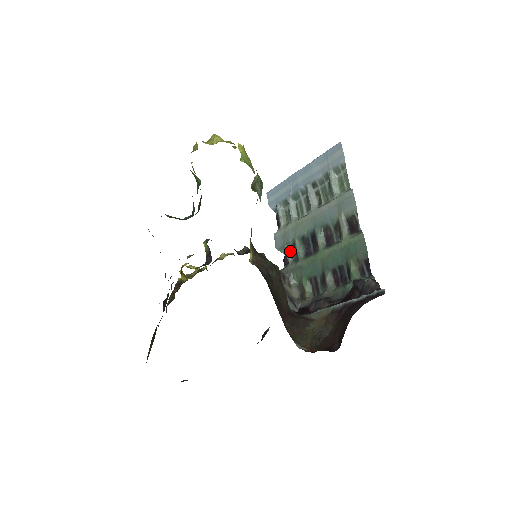
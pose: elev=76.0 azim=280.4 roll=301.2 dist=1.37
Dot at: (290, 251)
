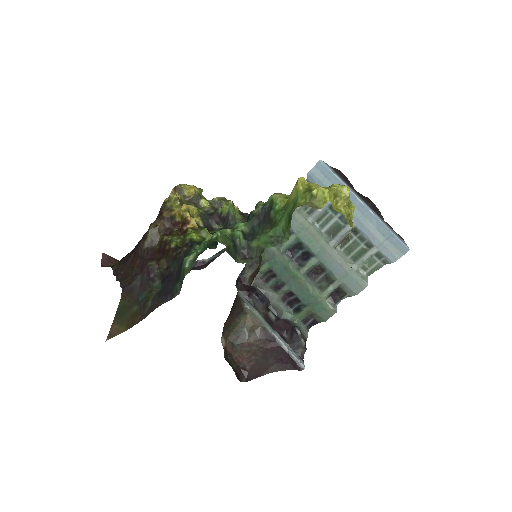
Dot at: occluded
